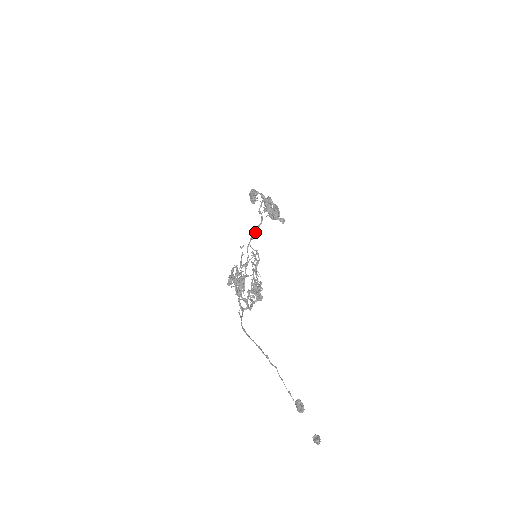
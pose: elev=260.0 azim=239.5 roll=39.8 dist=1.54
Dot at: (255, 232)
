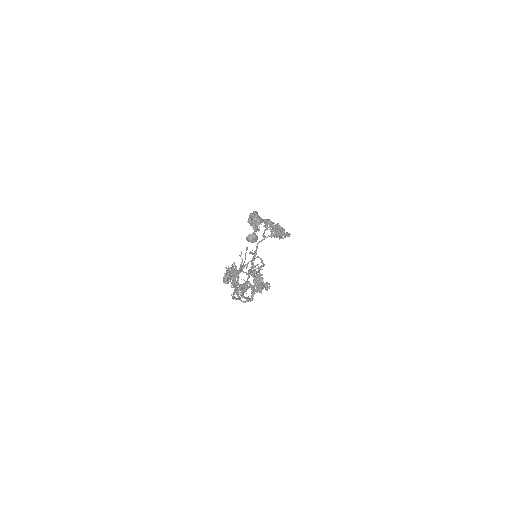
Dot at: (257, 245)
